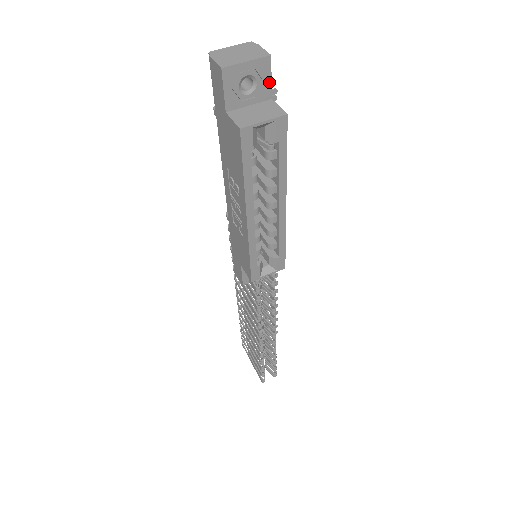
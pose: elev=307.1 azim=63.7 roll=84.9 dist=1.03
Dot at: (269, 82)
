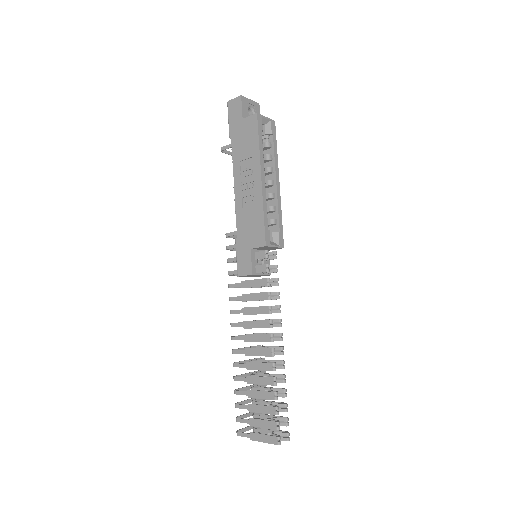
Dot at: occluded
